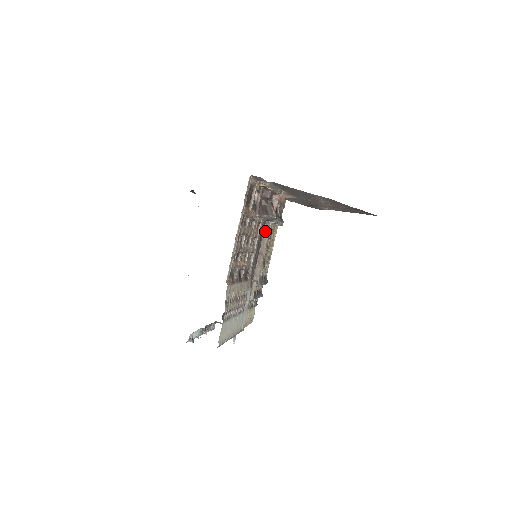
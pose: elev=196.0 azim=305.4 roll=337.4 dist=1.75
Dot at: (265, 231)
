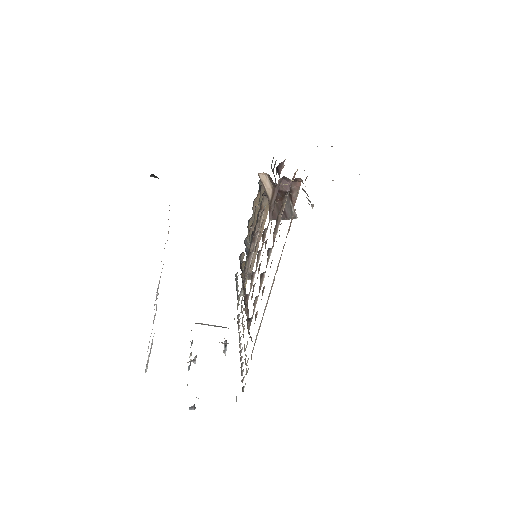
Dot at: (262, 210)
